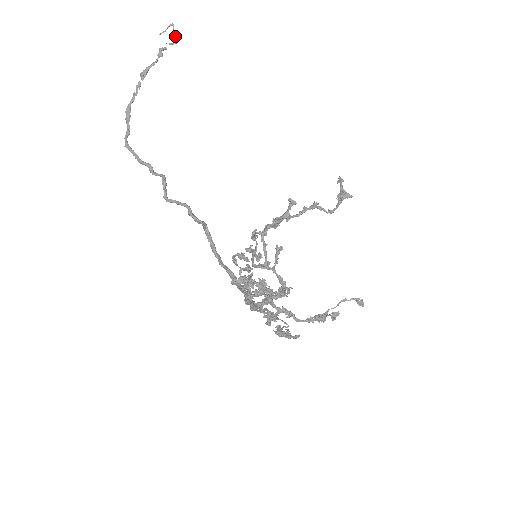
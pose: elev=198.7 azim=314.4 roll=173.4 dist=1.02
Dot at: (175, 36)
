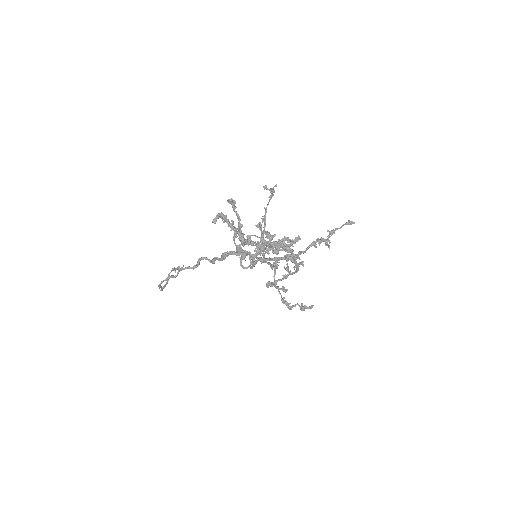
Dot at: occluded
